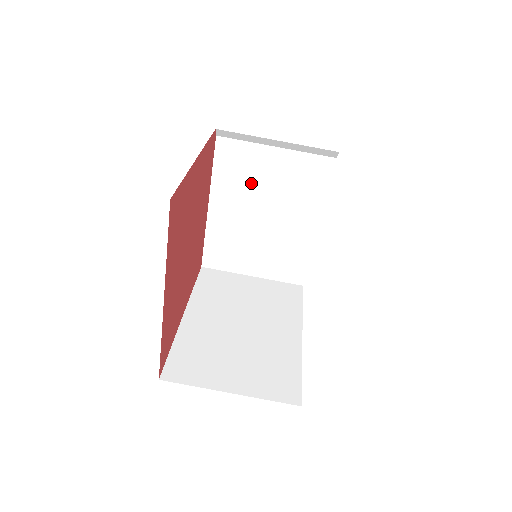
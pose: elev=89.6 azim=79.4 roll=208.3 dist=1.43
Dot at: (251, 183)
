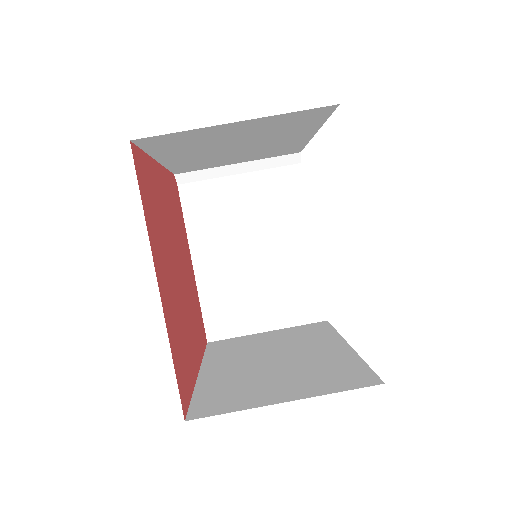
Dot at: (228, 221)
